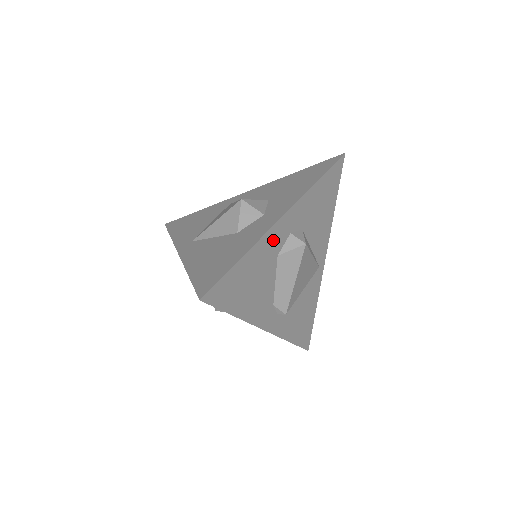
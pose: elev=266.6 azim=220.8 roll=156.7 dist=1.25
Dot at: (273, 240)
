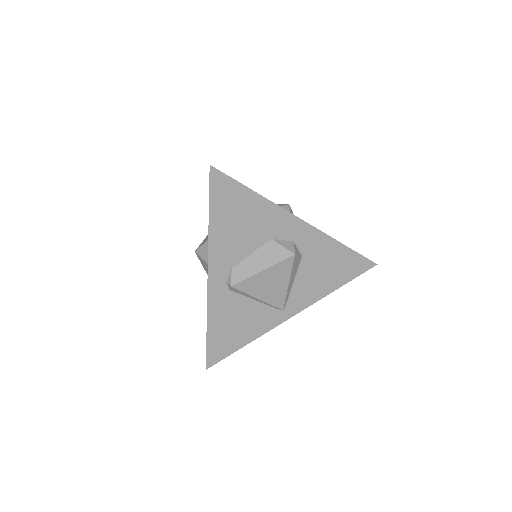
Dot at: (281, 222)
